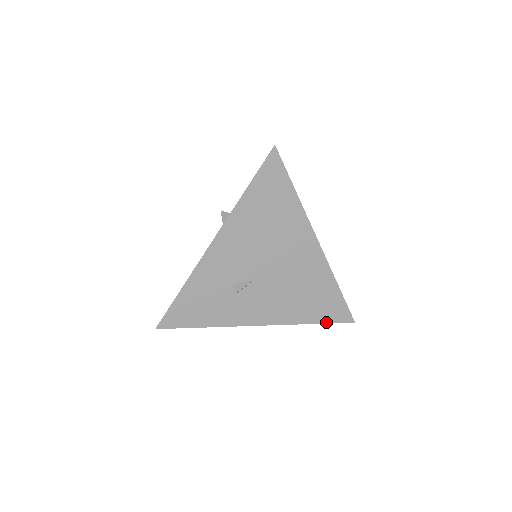
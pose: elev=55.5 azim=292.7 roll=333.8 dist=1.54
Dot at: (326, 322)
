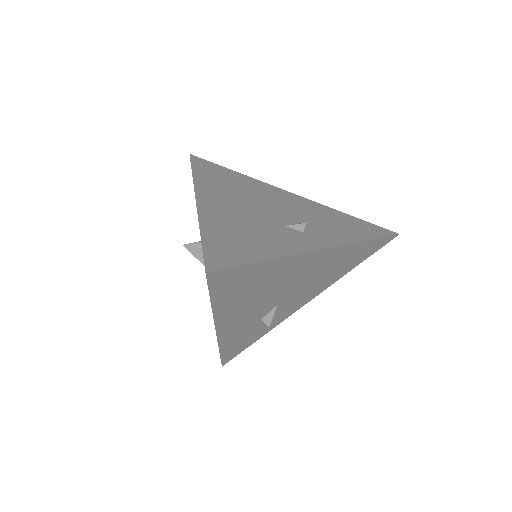
Dot at: occluded
